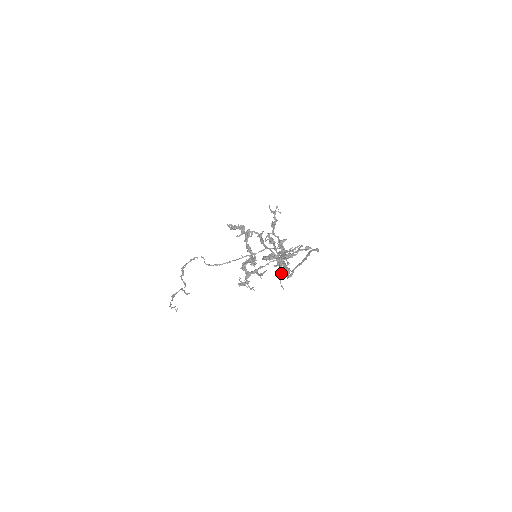
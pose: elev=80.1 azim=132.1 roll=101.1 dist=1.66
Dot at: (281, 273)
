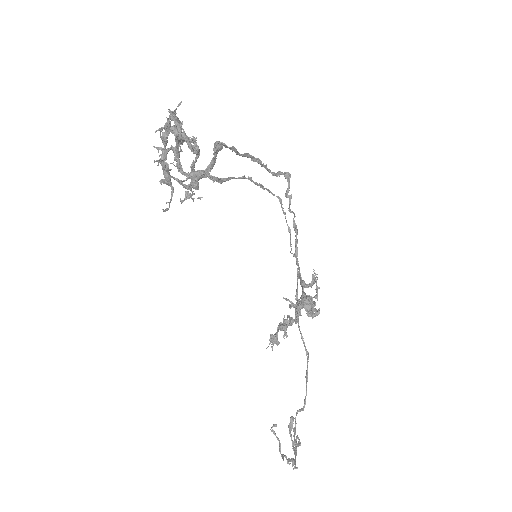
Dot at: (177, 120)
